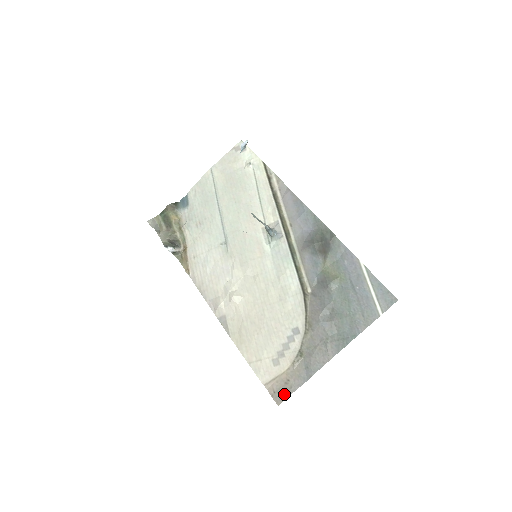
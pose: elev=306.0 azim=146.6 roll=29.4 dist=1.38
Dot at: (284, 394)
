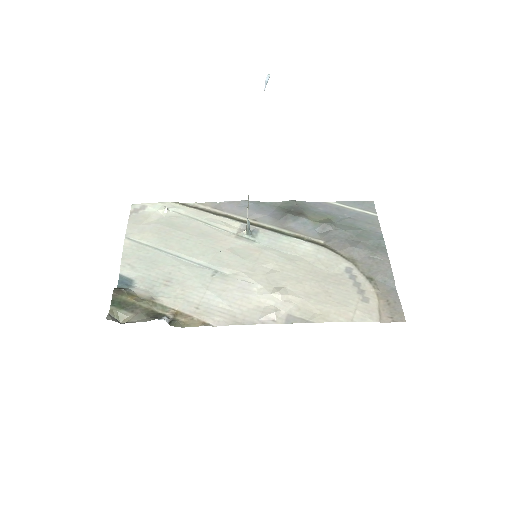
Dot at: (398, 311)
